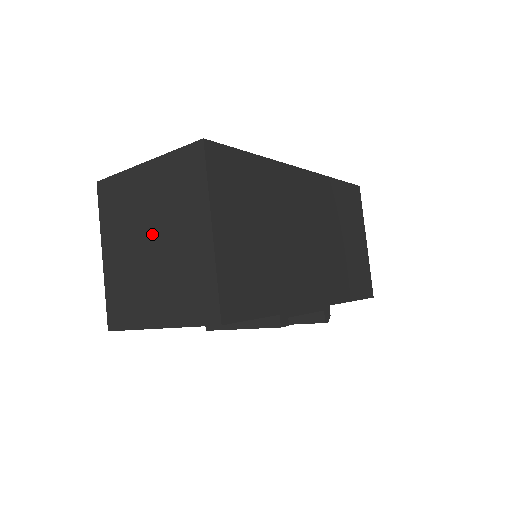
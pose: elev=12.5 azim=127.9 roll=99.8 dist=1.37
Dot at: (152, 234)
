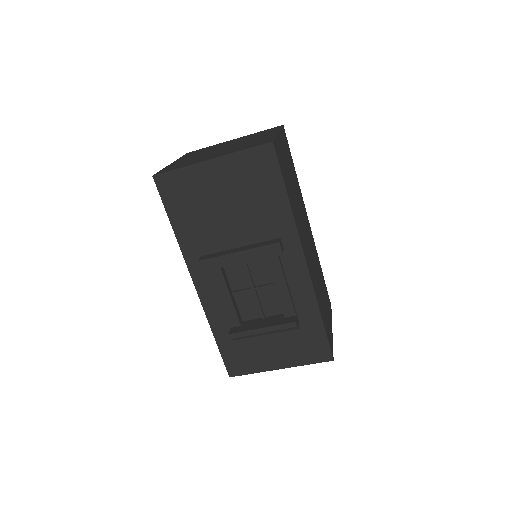
Dot at: (227, 146)
